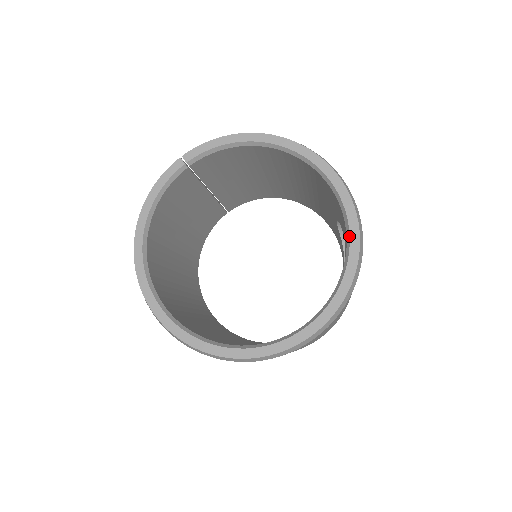
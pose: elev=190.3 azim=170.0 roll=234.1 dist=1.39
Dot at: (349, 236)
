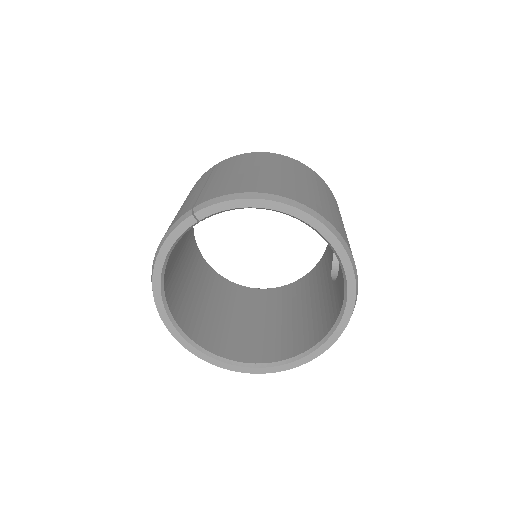
Dot at: (346, 301)
